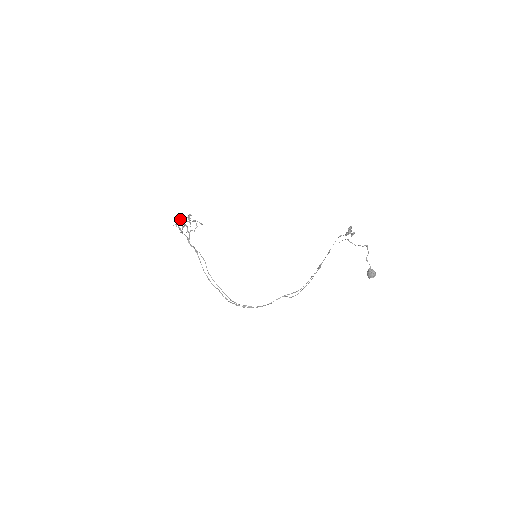
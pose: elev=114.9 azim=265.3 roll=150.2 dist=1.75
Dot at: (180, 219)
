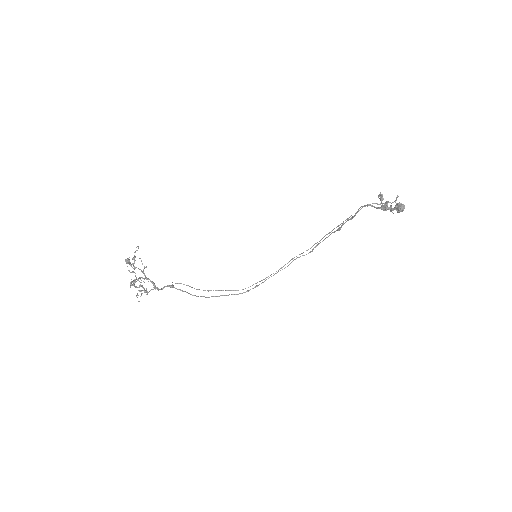
Dot at: (133, 285)
